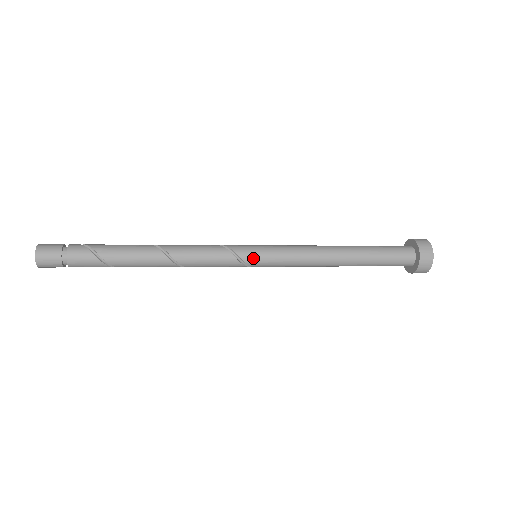
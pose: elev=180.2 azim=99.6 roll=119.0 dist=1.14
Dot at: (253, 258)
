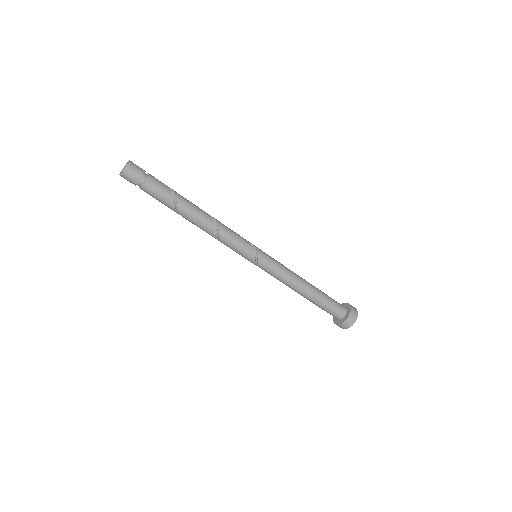
Dot at: (258, 248)
